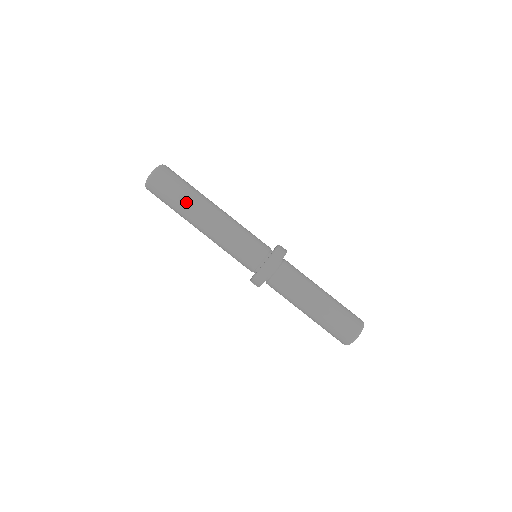
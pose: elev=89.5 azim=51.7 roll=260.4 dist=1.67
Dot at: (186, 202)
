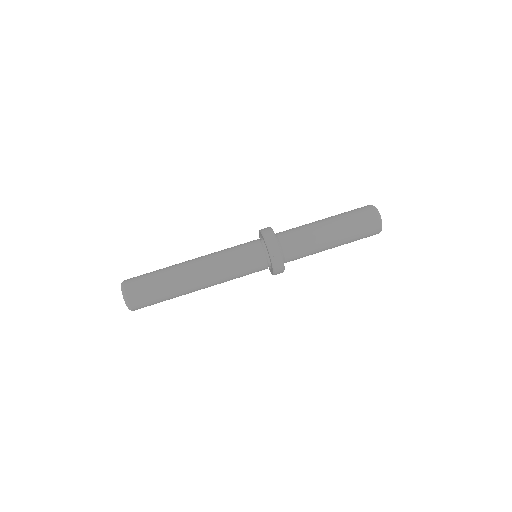
Dot at: (166, 269)
